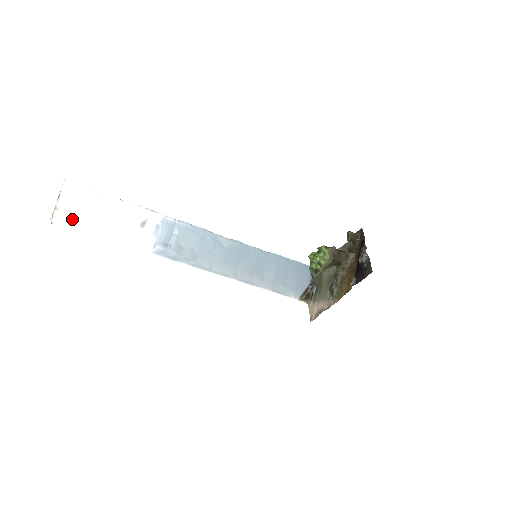
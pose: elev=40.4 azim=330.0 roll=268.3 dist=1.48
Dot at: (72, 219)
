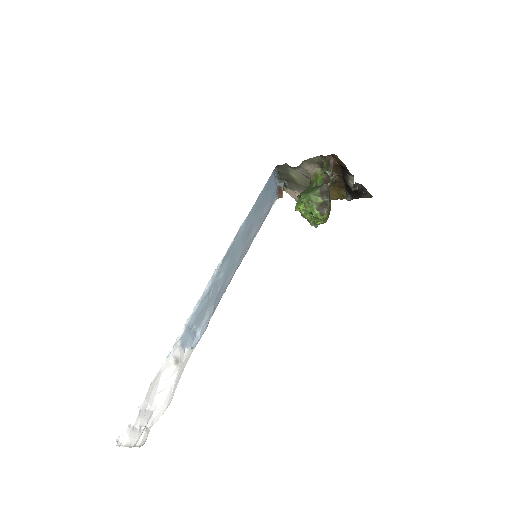
Dot at: (146, 429)
